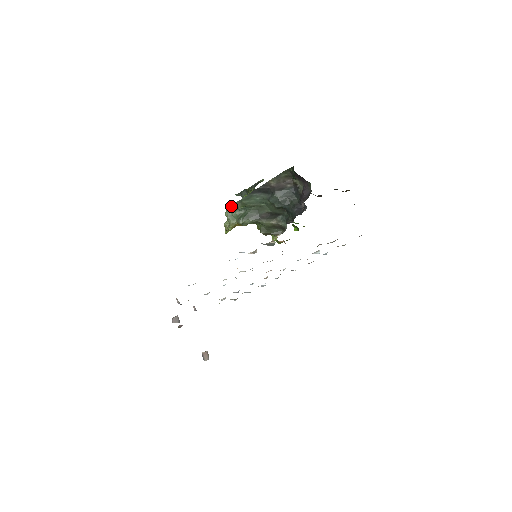
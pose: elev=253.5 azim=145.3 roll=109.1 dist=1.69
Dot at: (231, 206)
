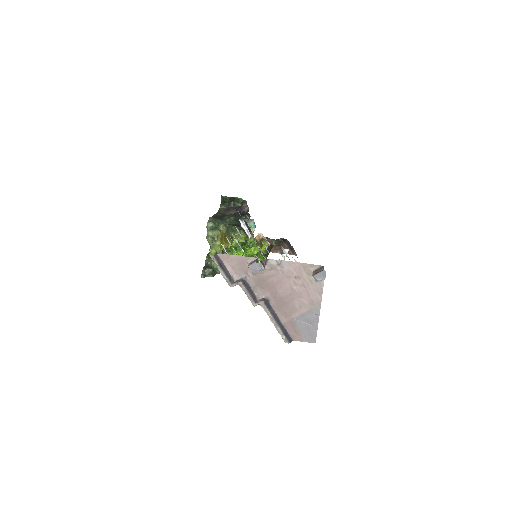
Dot at: occluded
